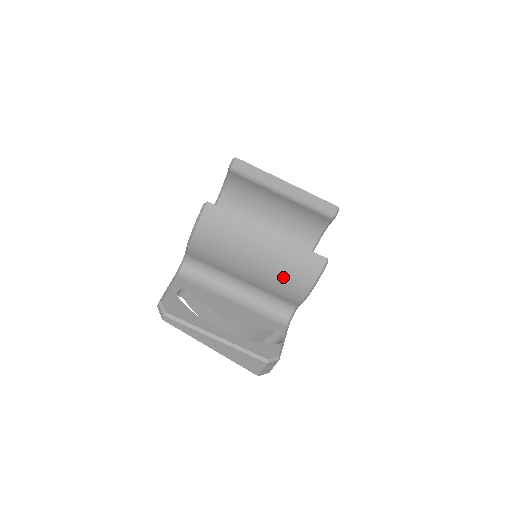
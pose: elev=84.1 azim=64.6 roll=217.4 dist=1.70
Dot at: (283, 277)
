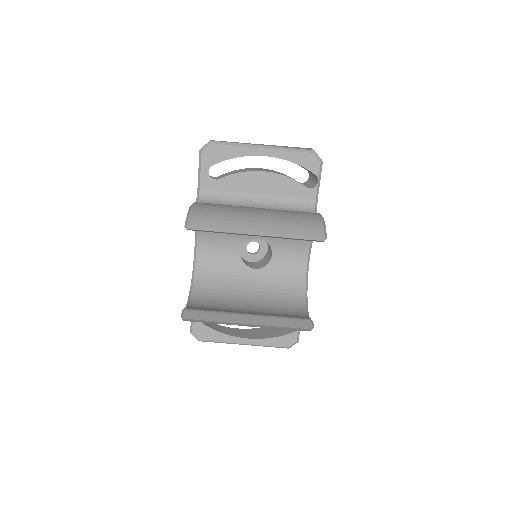
Dot at: occluded
